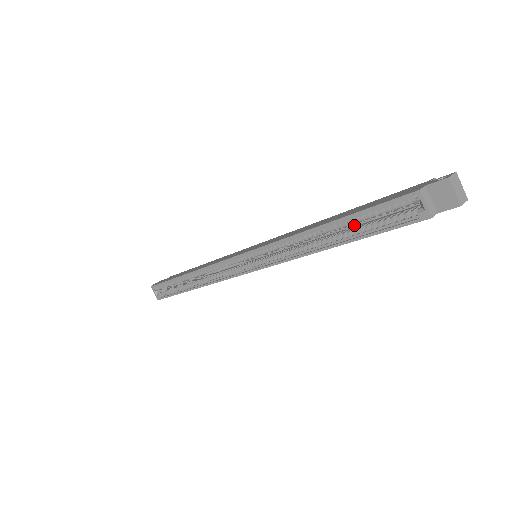
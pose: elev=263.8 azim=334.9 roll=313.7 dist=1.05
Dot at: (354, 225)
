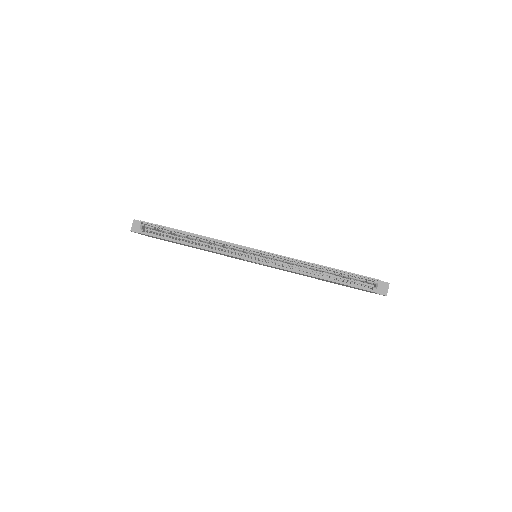
Dot at: (332, 276)
